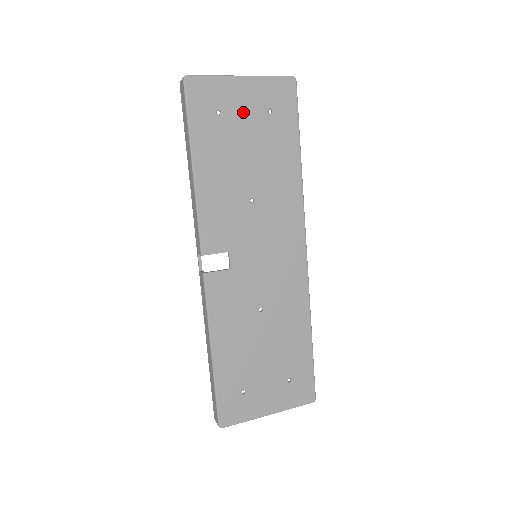
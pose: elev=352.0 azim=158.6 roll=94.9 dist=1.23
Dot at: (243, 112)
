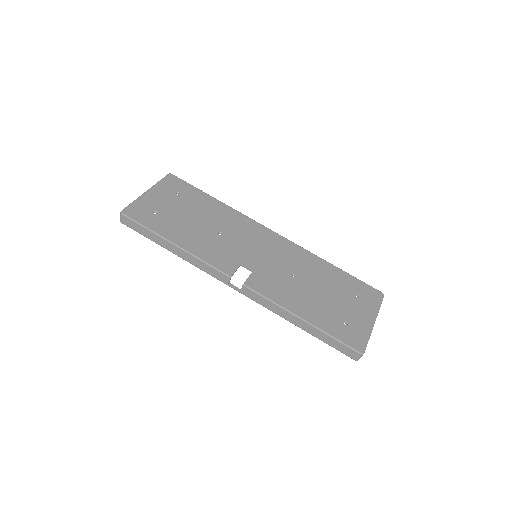
Dot at: (166, 204)
